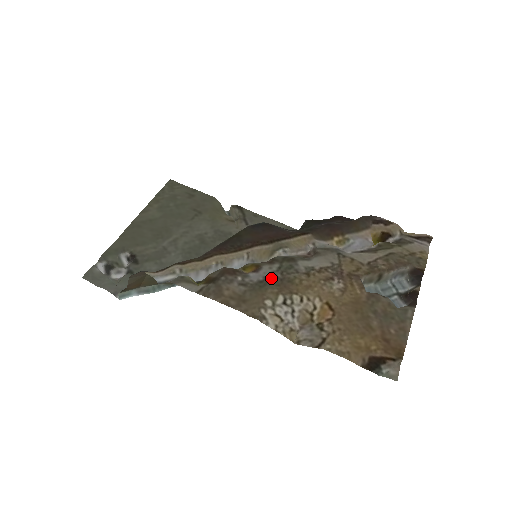
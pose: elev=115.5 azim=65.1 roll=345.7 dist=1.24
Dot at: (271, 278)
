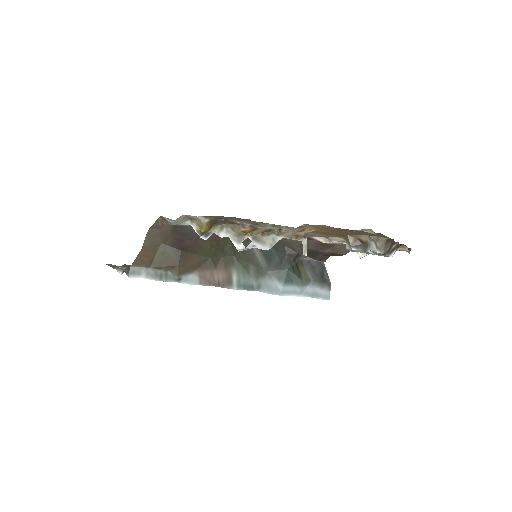
Dot at: occluded
